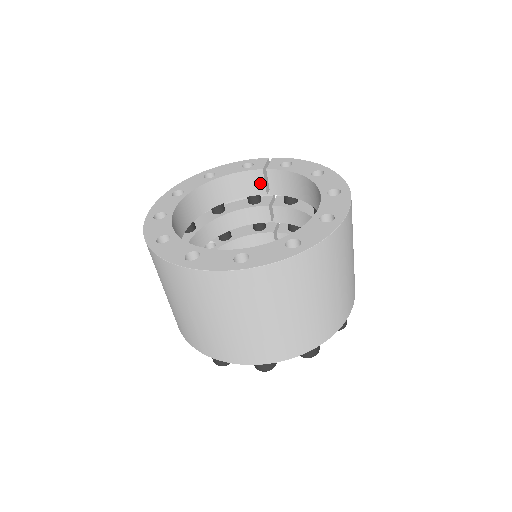
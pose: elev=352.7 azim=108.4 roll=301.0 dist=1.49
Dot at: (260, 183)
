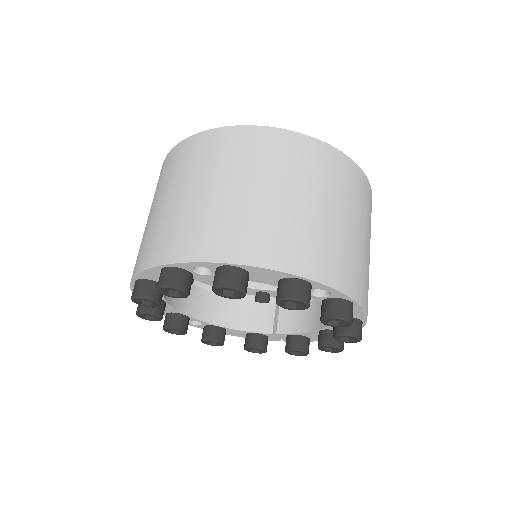
Dot at: occluded
